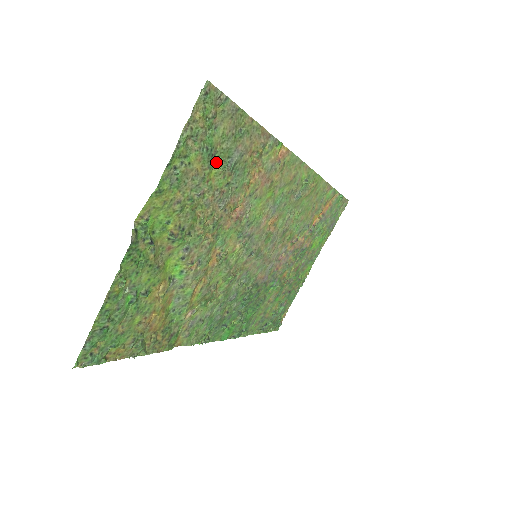
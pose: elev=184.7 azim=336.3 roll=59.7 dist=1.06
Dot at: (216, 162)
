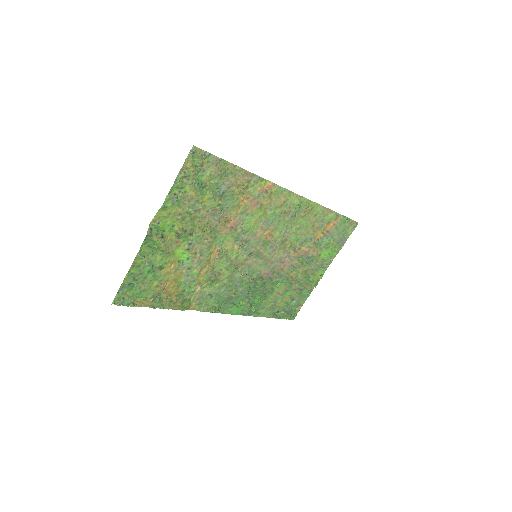
Dot at: (207, 191)
